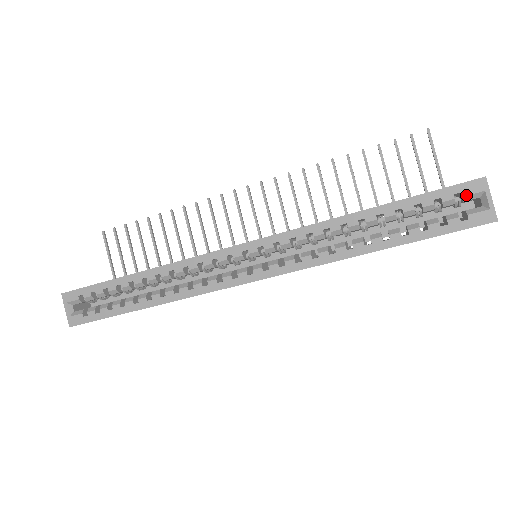
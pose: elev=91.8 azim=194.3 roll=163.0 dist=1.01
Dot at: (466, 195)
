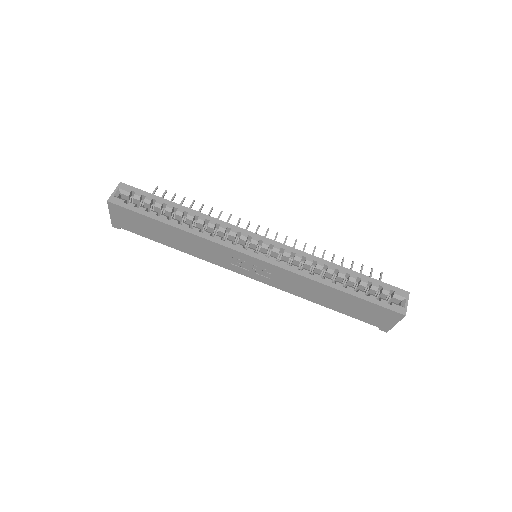
Dot at: (396, 294)
